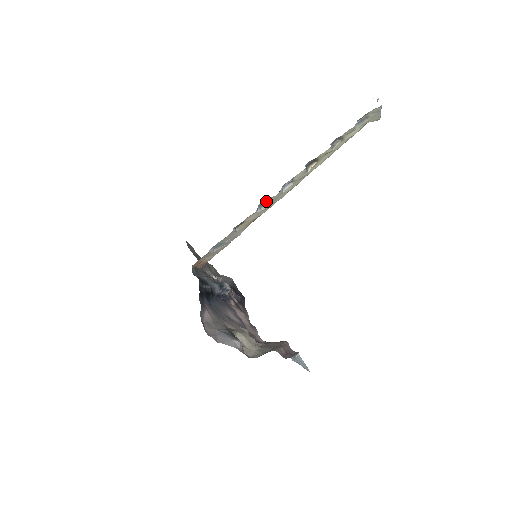
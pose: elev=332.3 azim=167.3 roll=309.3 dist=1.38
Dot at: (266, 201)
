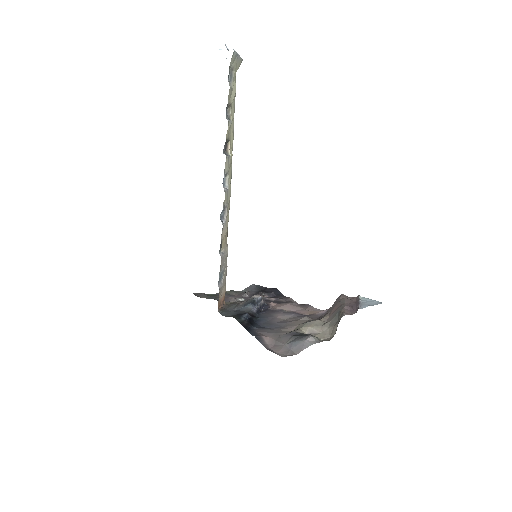
Dot at: (222, 210)
